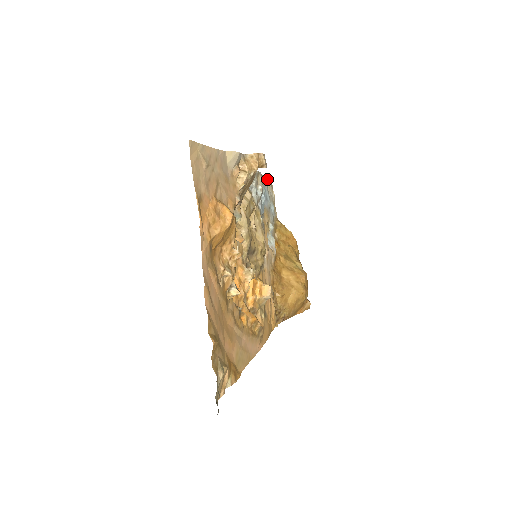
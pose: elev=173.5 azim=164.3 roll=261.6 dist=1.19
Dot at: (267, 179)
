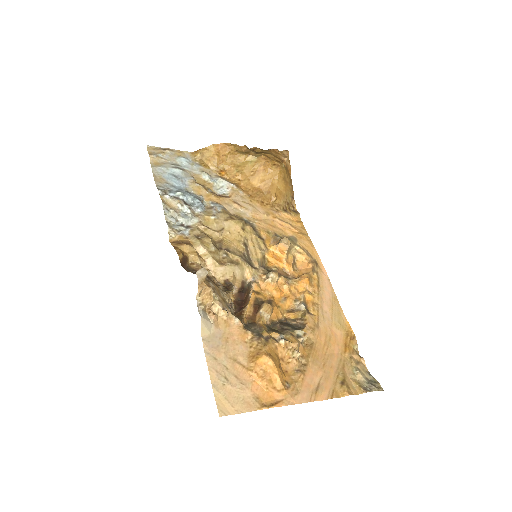
Dot at: (153, 161)
